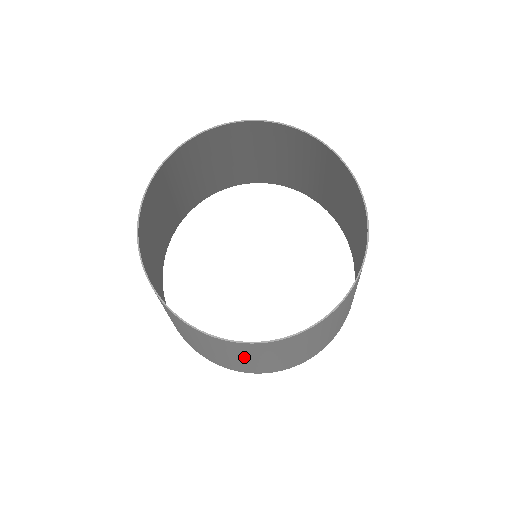
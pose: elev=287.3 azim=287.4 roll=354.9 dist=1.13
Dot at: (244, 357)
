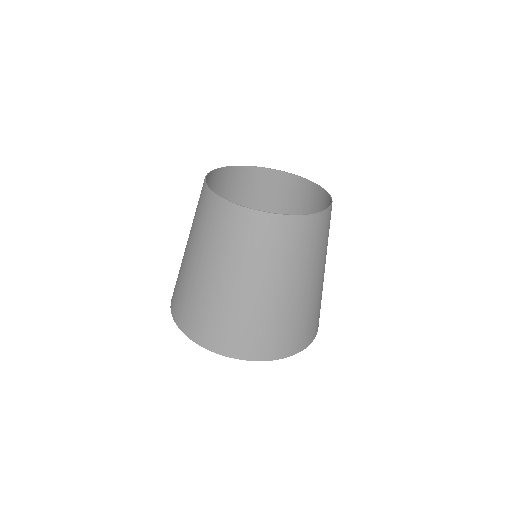
Dot at: (260, 271)
